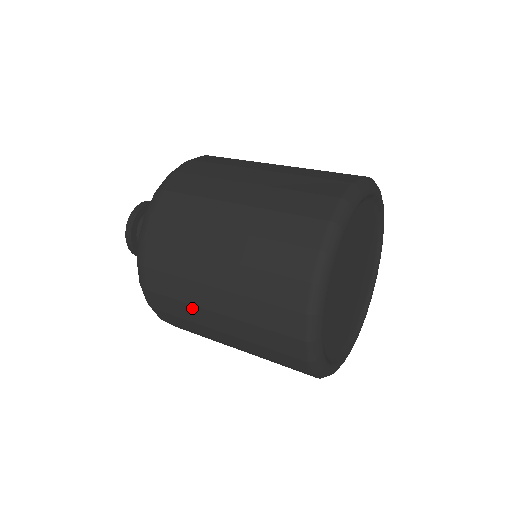
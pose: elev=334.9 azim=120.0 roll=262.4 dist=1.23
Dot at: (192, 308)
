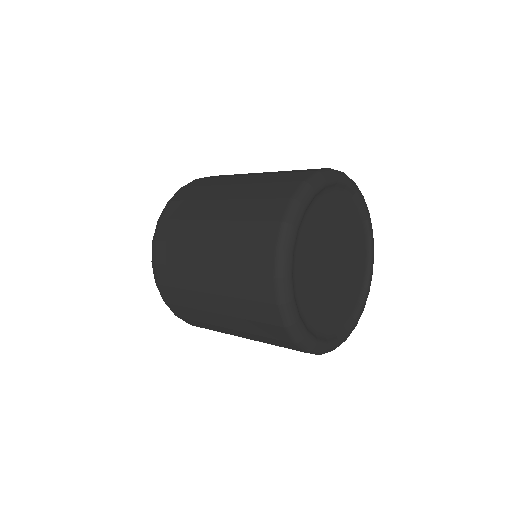
Dot at: (188, 271)
